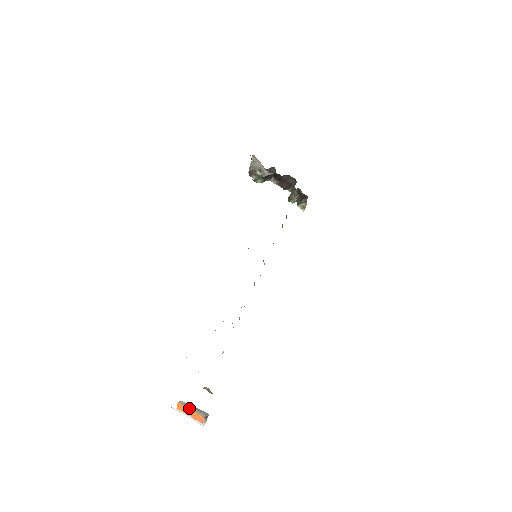
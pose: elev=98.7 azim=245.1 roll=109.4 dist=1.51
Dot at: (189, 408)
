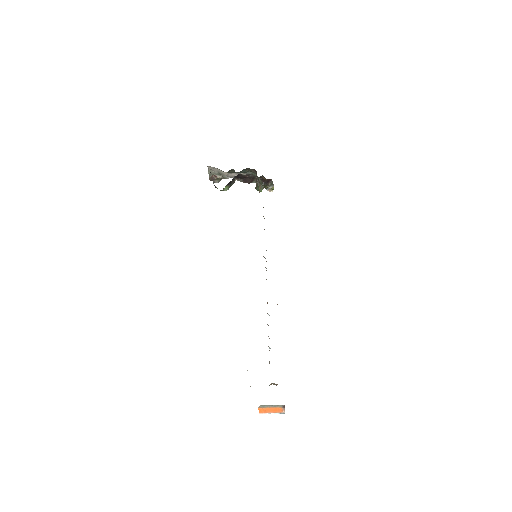
Dot at: (268, 407)
